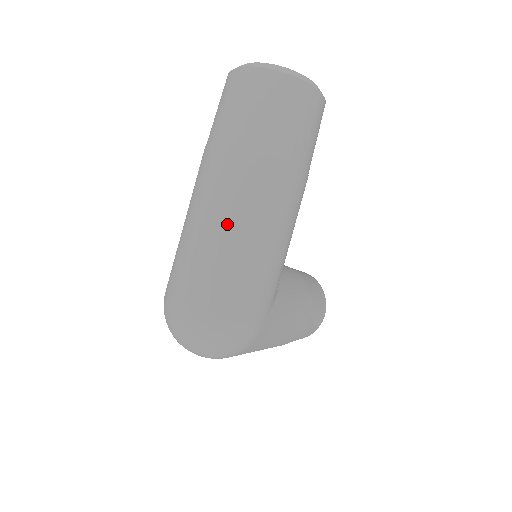
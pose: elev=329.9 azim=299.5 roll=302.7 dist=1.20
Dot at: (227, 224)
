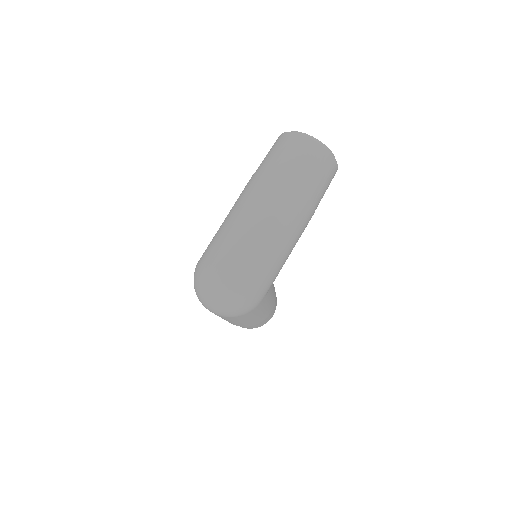
Dot at: (265, 228)
